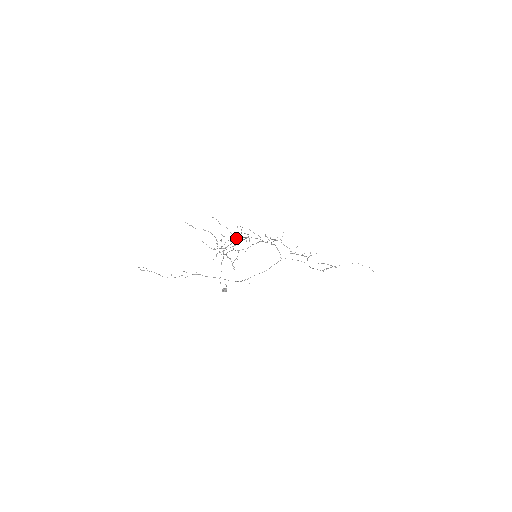
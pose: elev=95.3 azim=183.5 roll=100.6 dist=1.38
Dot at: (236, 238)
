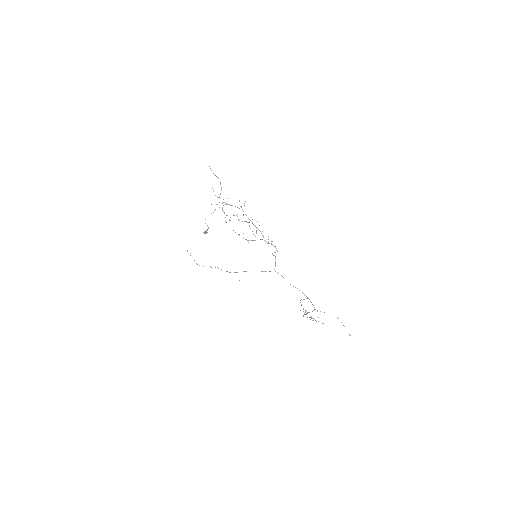
Dot at: (239, 208)
